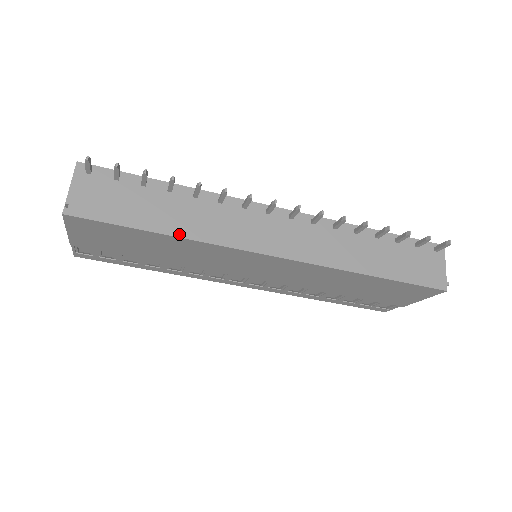
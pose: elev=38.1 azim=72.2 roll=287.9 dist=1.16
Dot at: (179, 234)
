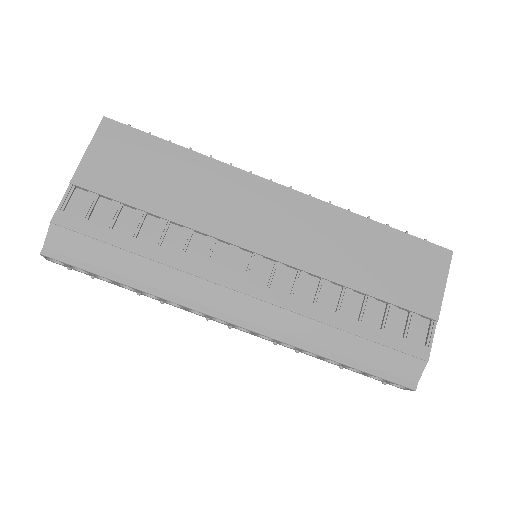
Dot at: (197, 154)
